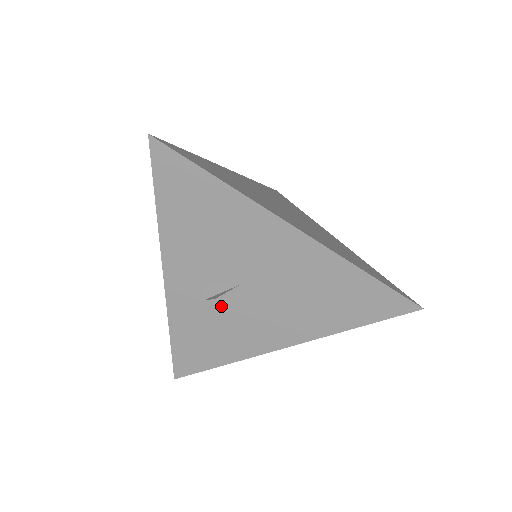
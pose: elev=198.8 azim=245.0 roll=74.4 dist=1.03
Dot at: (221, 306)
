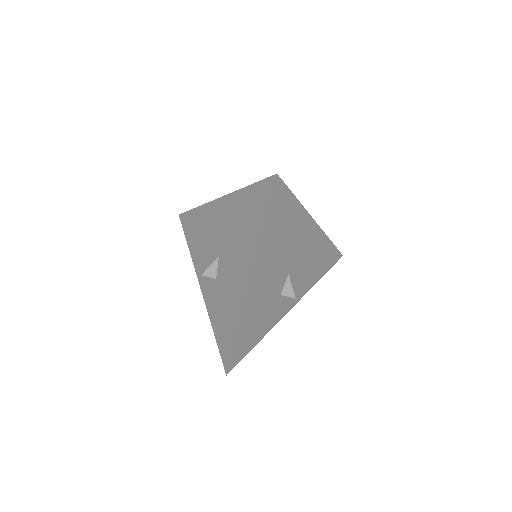
Dot at: (219, 281)
